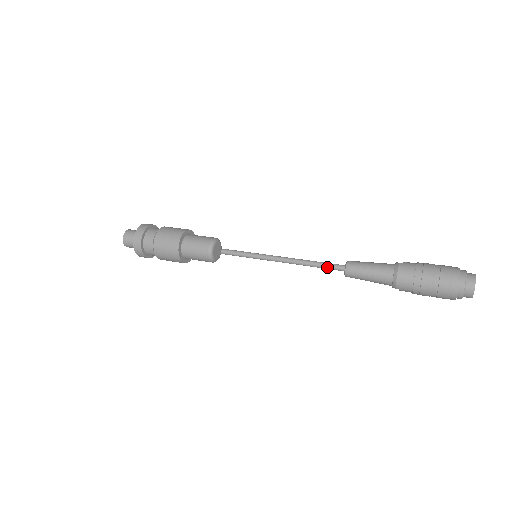
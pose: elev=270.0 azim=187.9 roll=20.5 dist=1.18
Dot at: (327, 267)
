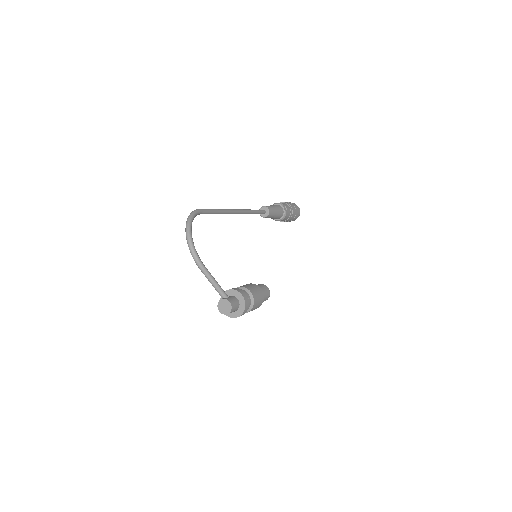
Dot at: occluded
